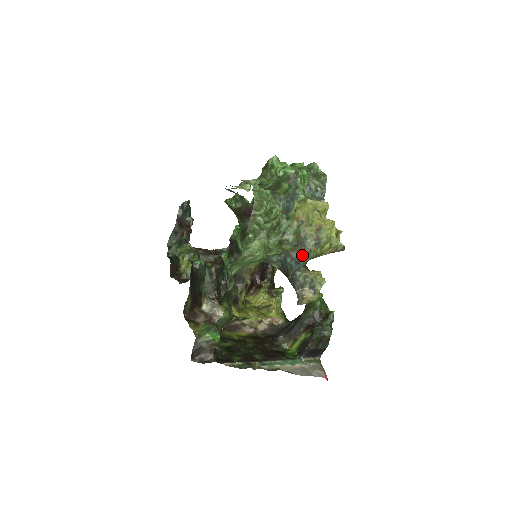
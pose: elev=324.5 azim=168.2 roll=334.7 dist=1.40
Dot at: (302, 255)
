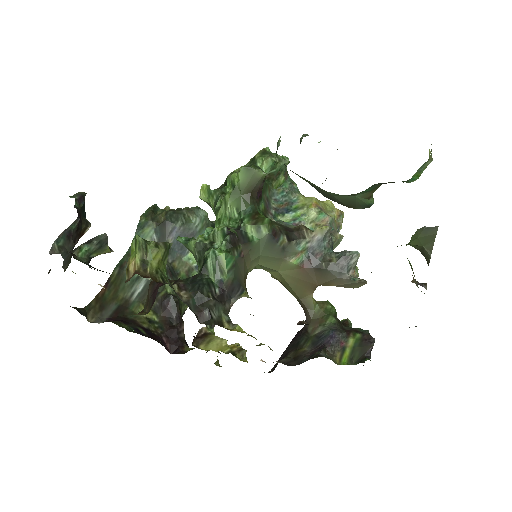
Dot at: (335, 239)
